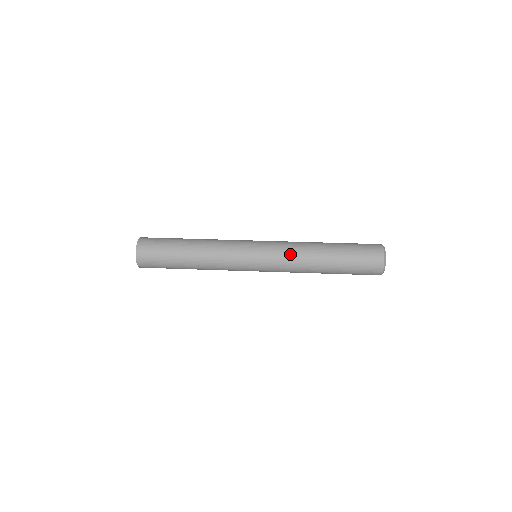
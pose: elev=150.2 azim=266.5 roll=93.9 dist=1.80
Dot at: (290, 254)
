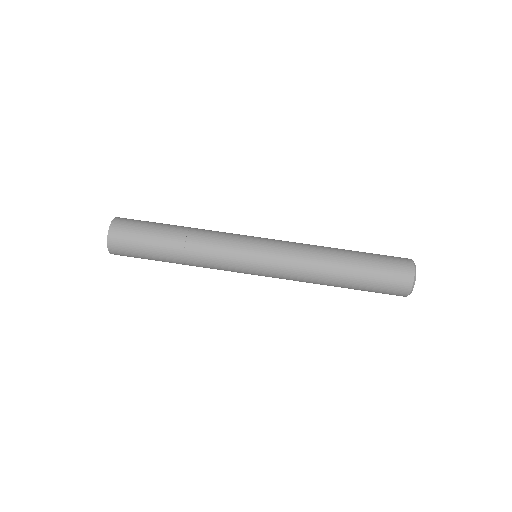
Dot at: (298, 260)
